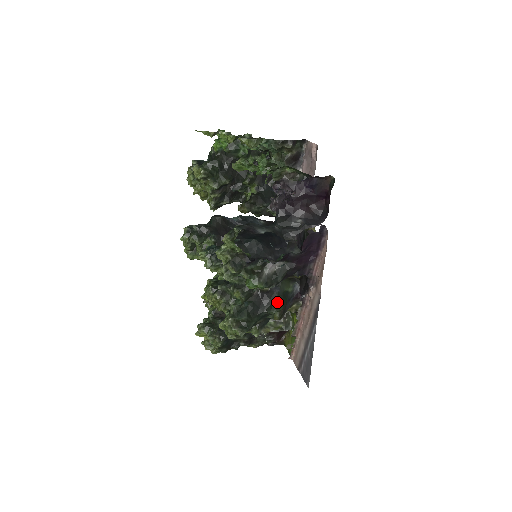
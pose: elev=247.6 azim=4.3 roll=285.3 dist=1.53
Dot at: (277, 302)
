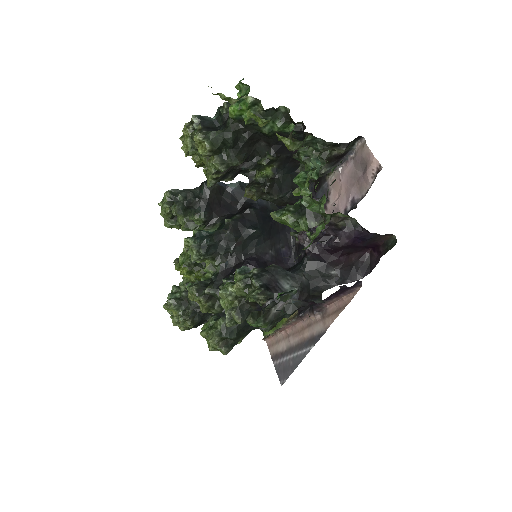
Dot at: occluded
